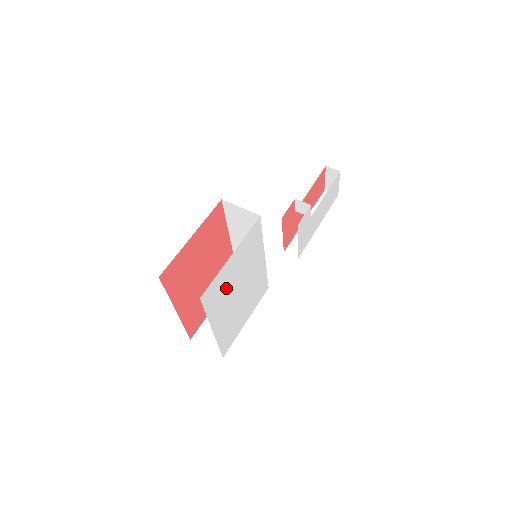
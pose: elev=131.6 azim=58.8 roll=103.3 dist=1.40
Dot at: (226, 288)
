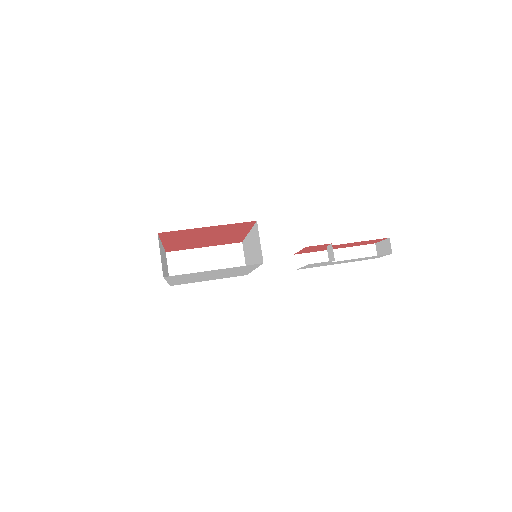
Dot at: (197, 275)
